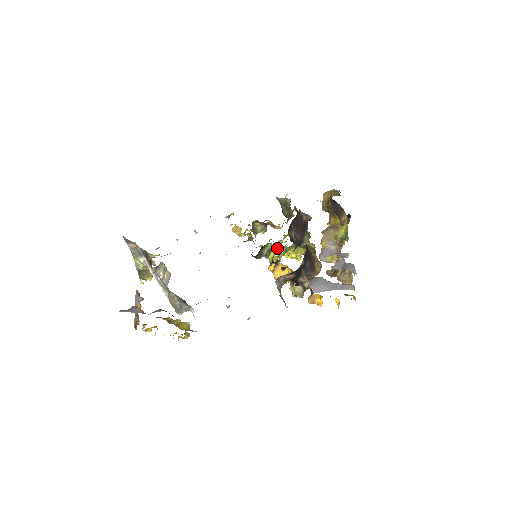
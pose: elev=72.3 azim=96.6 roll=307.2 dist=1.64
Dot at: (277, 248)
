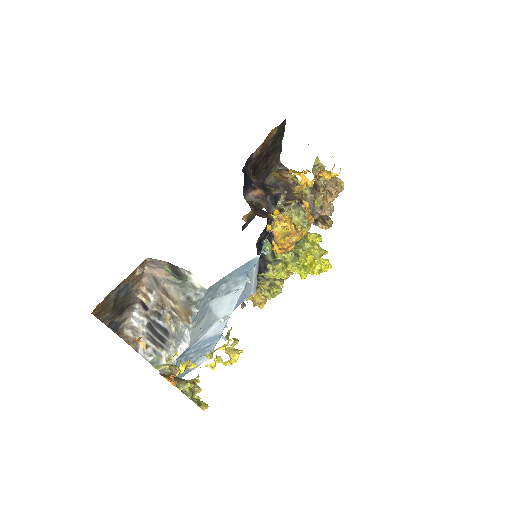
Dot at: (301, 276)
